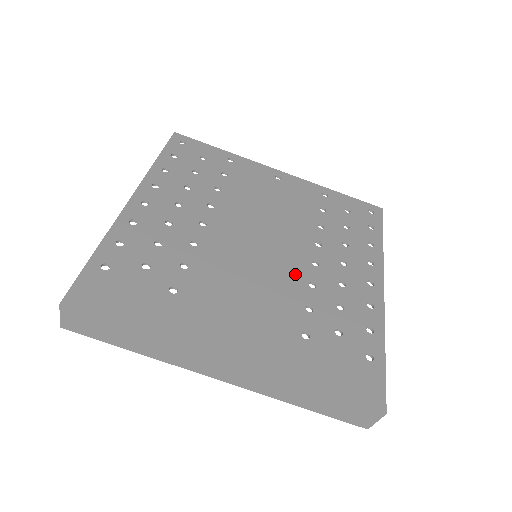
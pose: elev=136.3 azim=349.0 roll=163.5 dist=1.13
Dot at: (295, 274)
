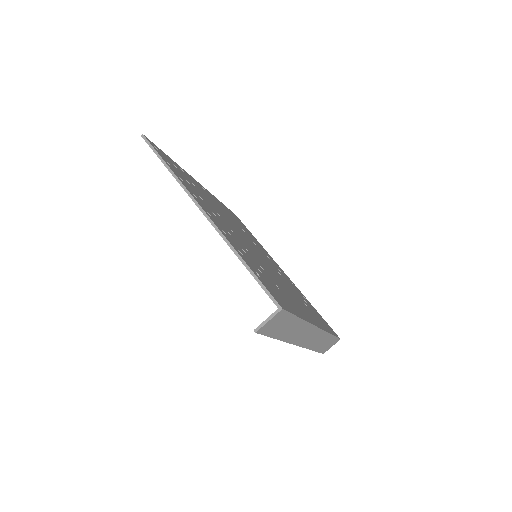
Dot at: (273, 267)
